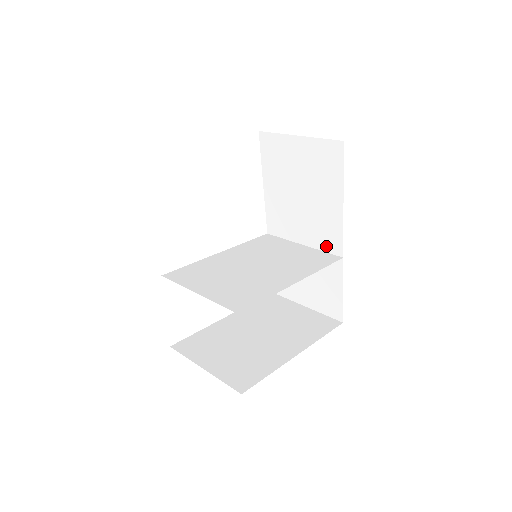
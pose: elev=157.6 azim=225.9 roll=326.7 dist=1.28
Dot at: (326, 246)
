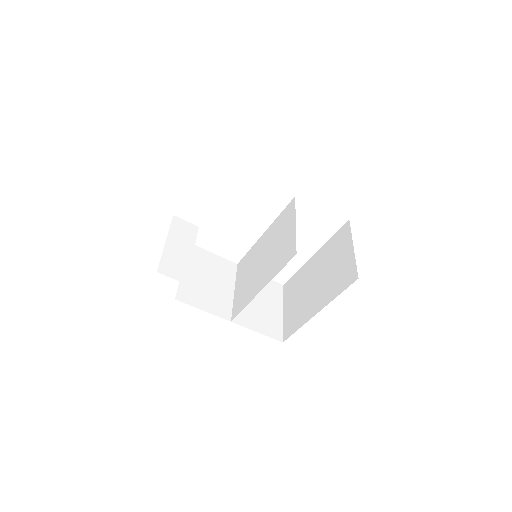
Dot at: occluded
